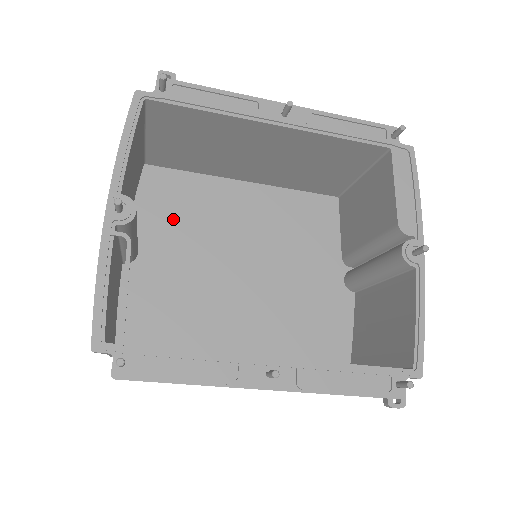
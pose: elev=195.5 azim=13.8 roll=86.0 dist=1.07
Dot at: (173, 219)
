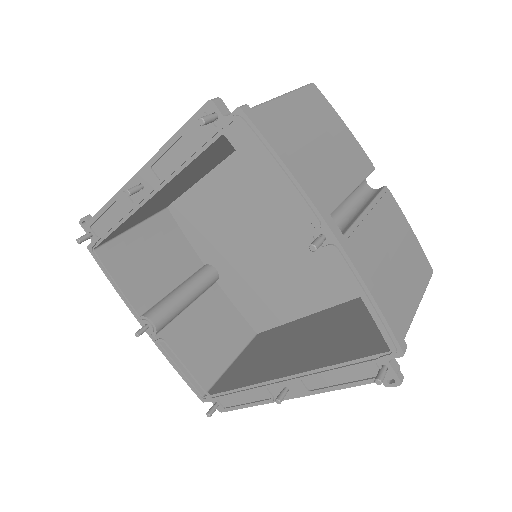
Dot at: (211, 233)
